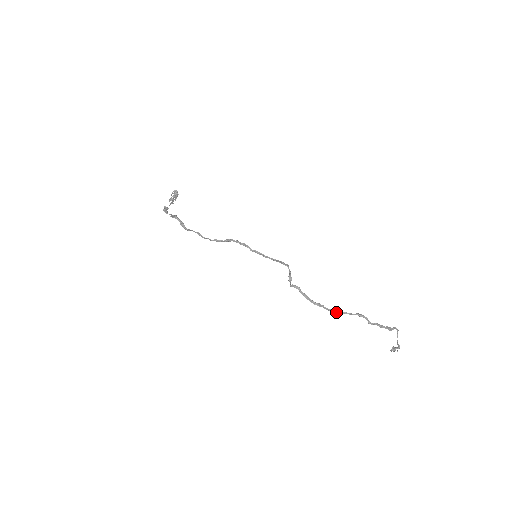
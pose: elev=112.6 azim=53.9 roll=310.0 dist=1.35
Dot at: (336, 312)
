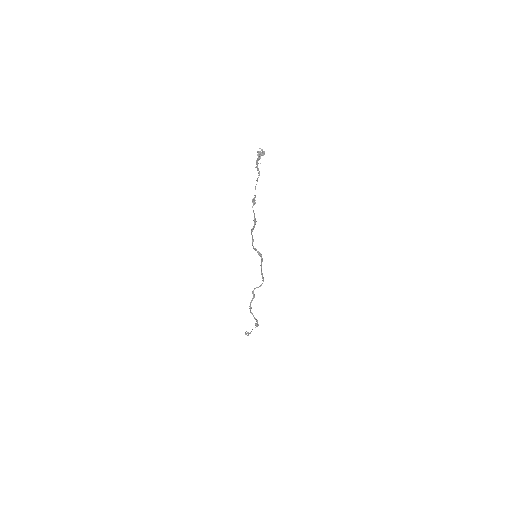
Dot at: (252, 314)
